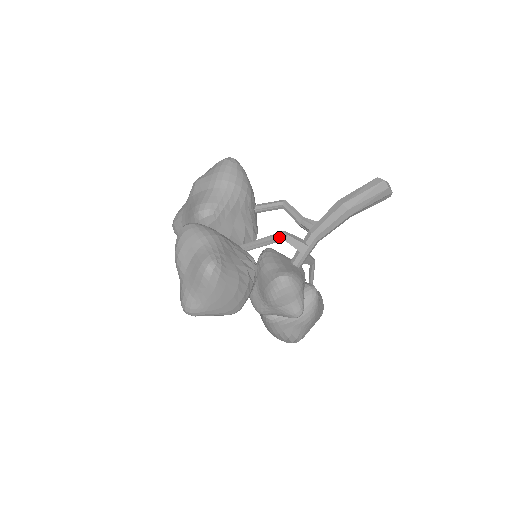
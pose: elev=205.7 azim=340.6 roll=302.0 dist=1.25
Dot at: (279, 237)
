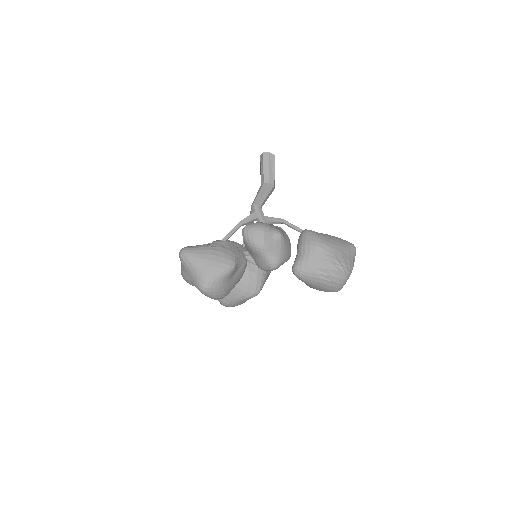
Dot at: (236, 225)
